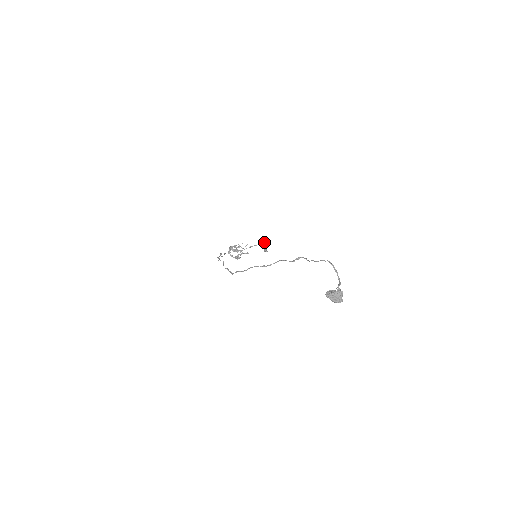
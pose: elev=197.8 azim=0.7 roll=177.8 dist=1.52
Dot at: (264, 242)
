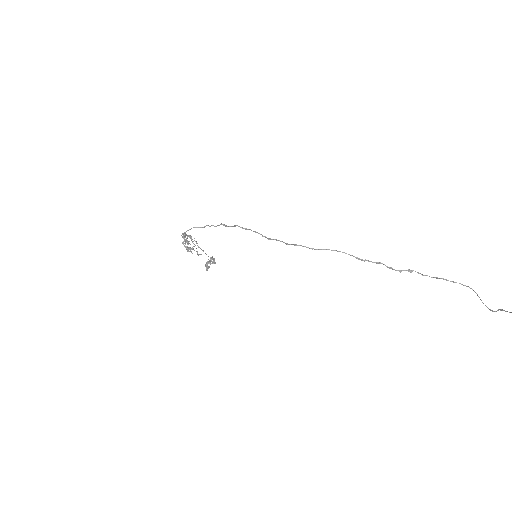
Dot at: (214, 258)
